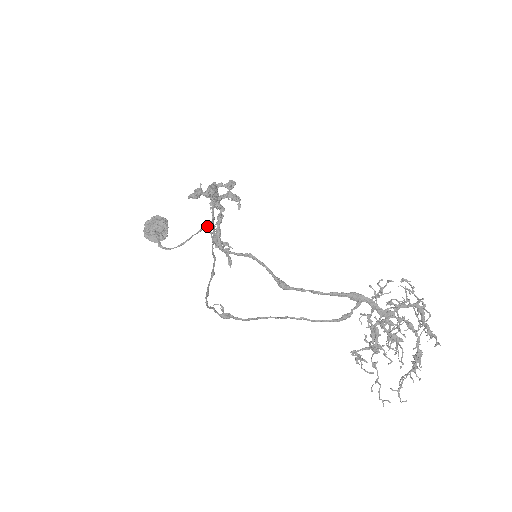
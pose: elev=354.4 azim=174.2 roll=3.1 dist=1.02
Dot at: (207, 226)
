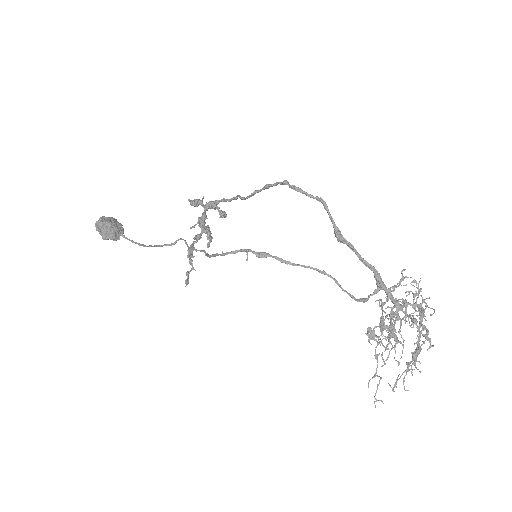
Dot at: (175, 243)
